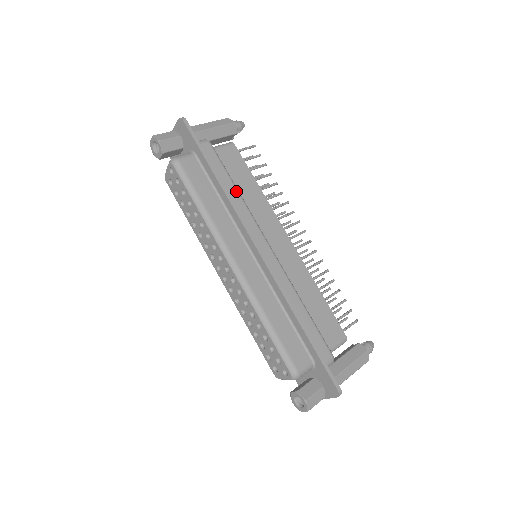
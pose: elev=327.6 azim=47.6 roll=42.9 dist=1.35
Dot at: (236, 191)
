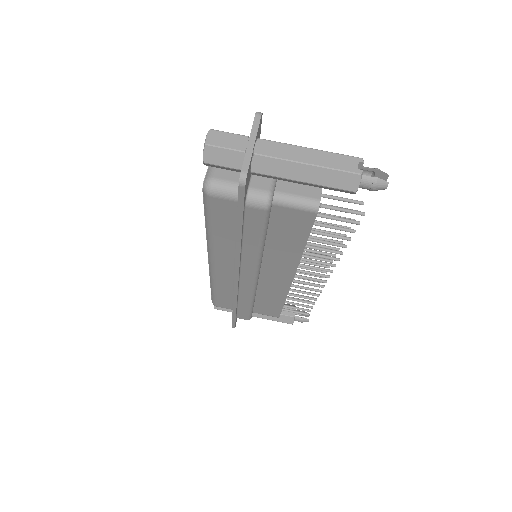
Dot at: (257, 248)
